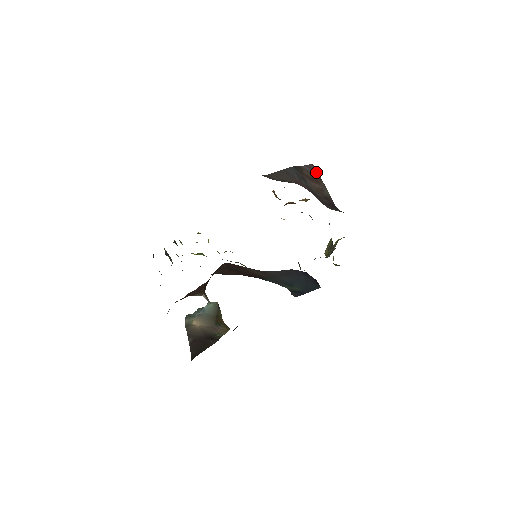
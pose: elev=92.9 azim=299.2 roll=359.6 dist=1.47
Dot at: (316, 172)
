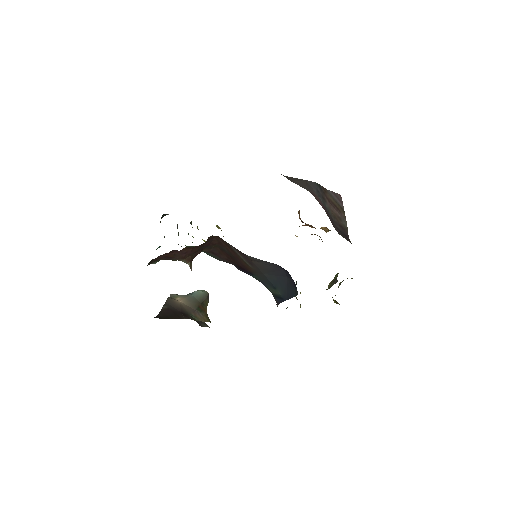
Dot at: (341, 202)
